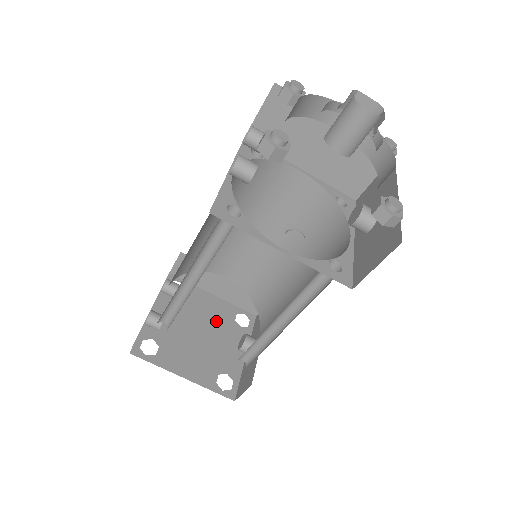
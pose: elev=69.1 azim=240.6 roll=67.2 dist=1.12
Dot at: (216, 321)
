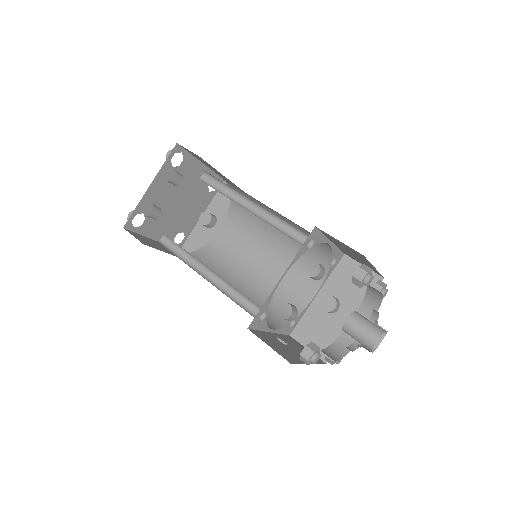
Dot at: (194, 189)
